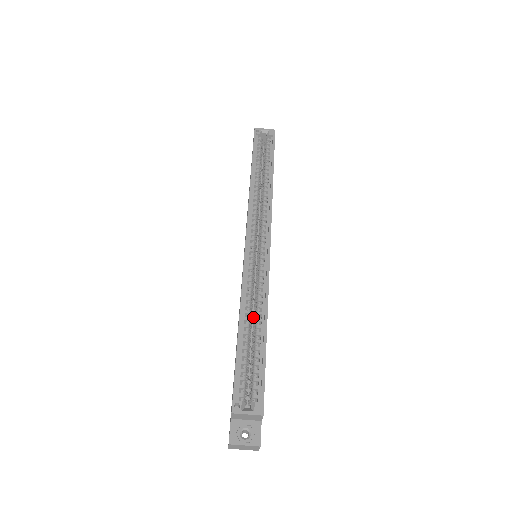
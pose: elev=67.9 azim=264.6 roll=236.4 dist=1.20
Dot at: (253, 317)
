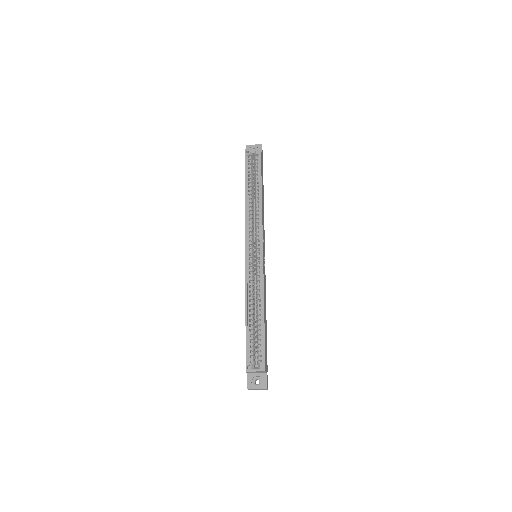
Dot at: occluded
